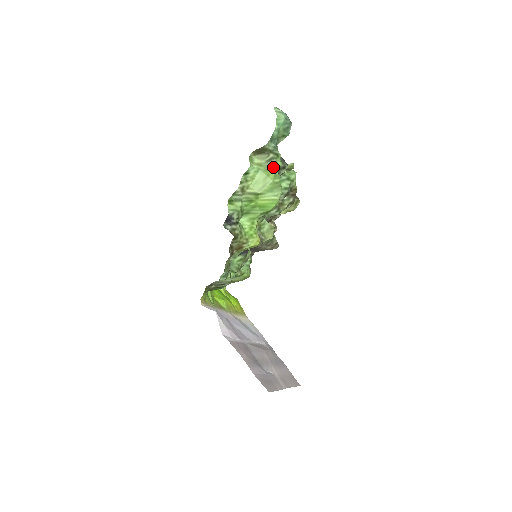
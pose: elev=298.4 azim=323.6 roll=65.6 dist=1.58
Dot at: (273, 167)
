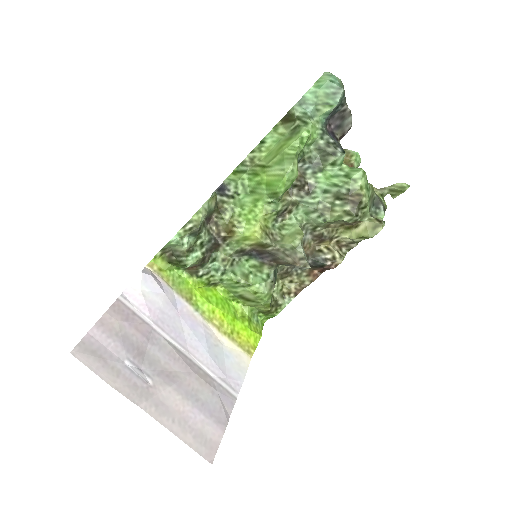
Dot at: (295, 137)
